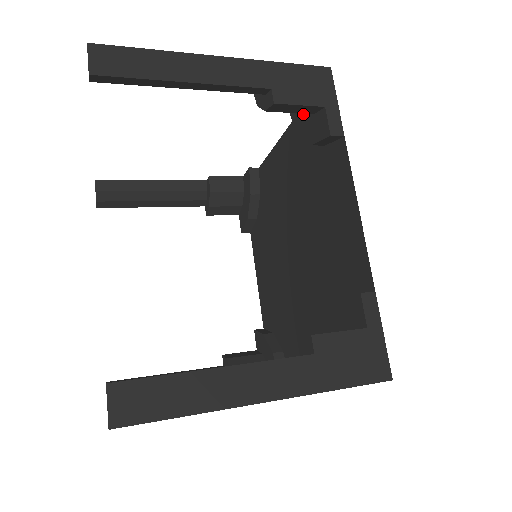
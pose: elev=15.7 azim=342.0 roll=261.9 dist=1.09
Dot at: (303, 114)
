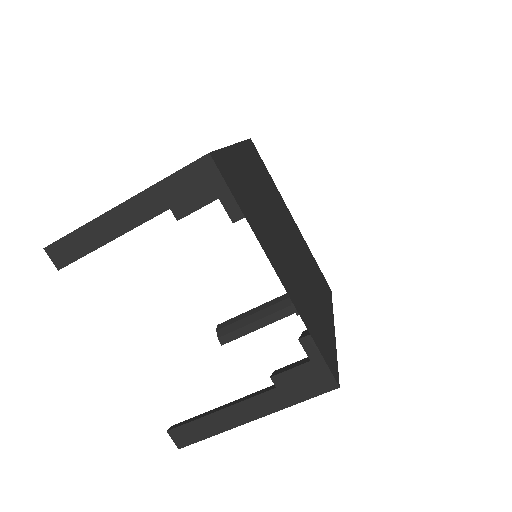
Dot at: occluded
